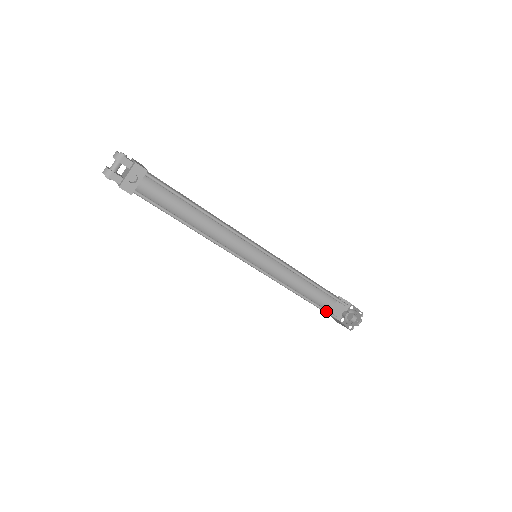
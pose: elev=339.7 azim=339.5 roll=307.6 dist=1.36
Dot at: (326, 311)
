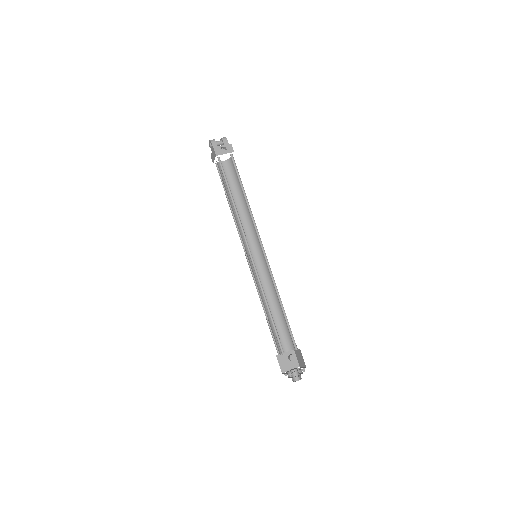
Dot at: (278, 340)
